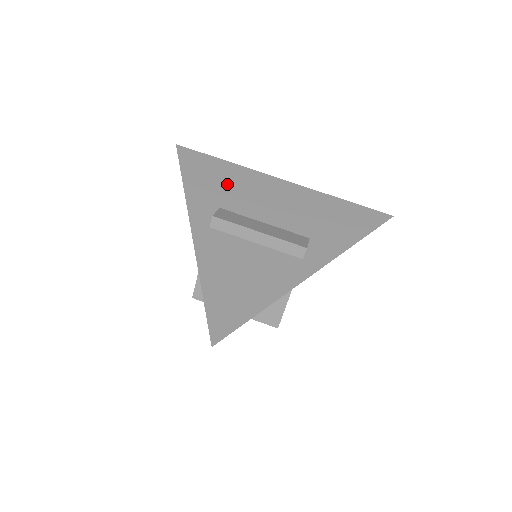
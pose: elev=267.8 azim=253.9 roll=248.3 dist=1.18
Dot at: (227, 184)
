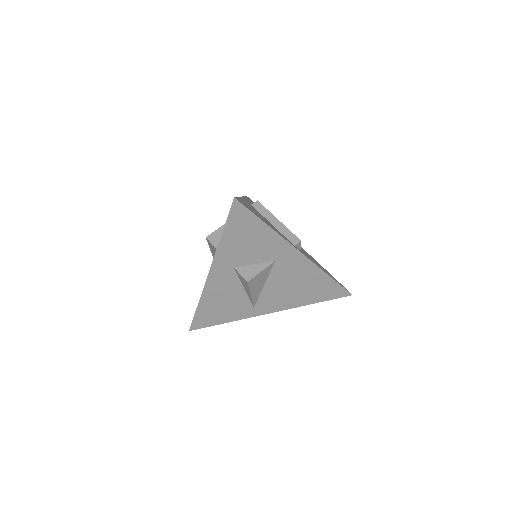
Dot at: occluded
